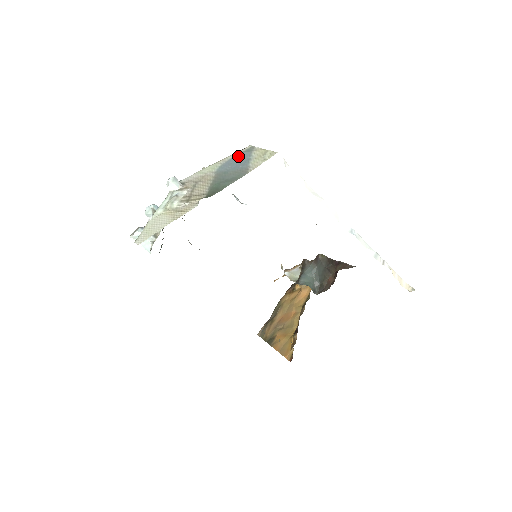
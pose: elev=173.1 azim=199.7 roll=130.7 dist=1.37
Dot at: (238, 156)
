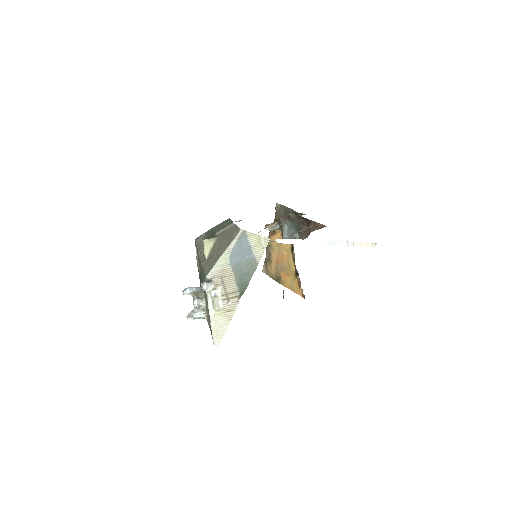
Dot at: (238, 244)
